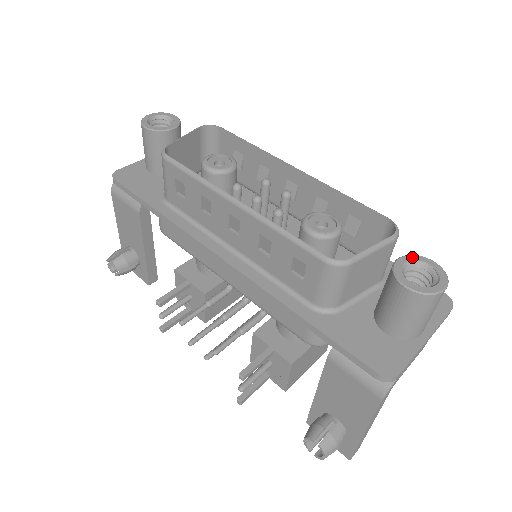
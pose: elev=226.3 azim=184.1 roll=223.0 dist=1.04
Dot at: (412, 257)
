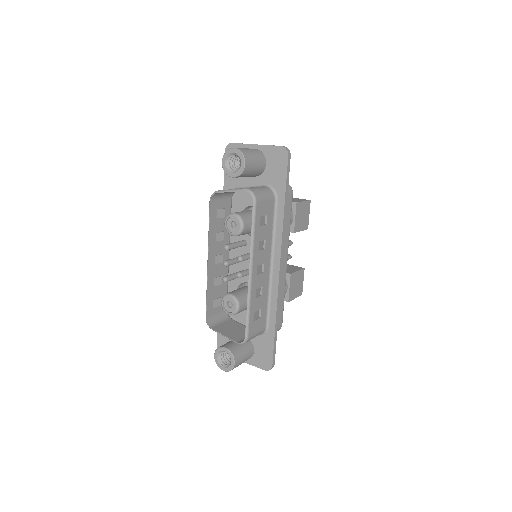
Dot at: (230, 354)
